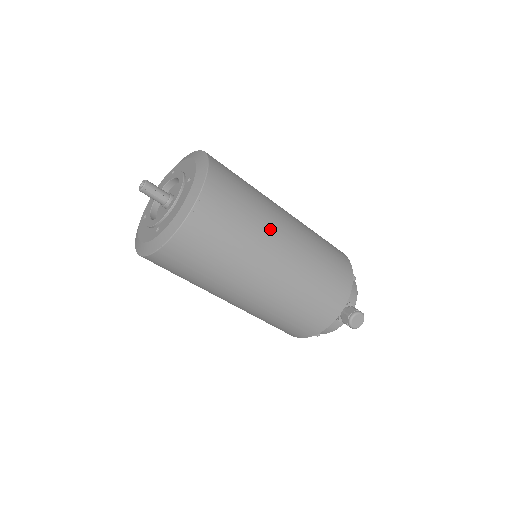
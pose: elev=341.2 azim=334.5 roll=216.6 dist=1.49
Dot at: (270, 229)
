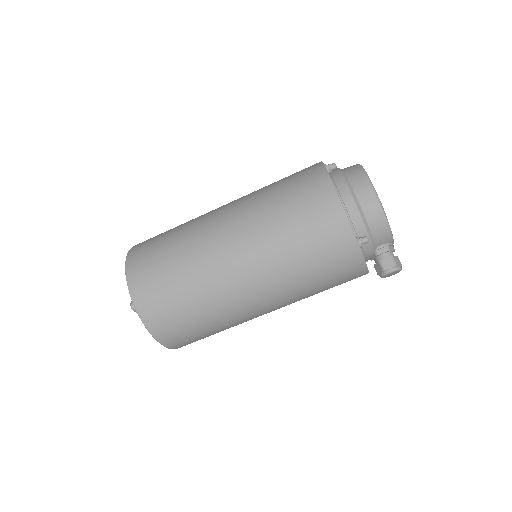
Dot at: (232, 311)
